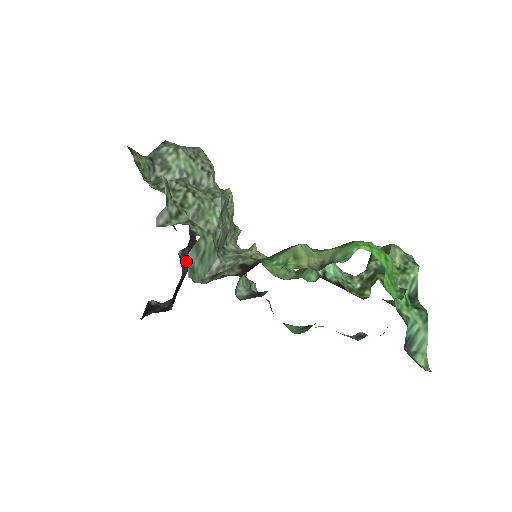
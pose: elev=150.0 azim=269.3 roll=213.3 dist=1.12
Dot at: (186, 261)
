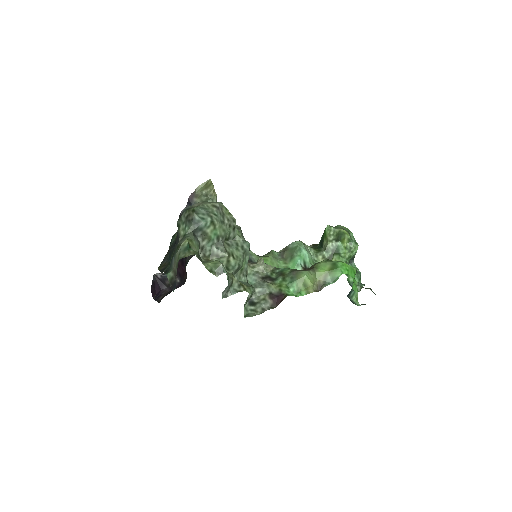
Dot at: occluded
